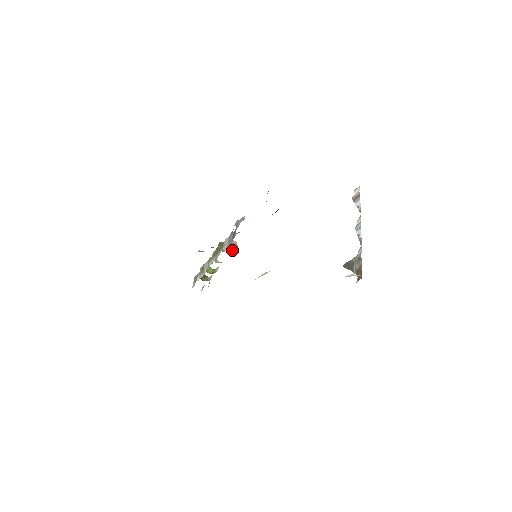
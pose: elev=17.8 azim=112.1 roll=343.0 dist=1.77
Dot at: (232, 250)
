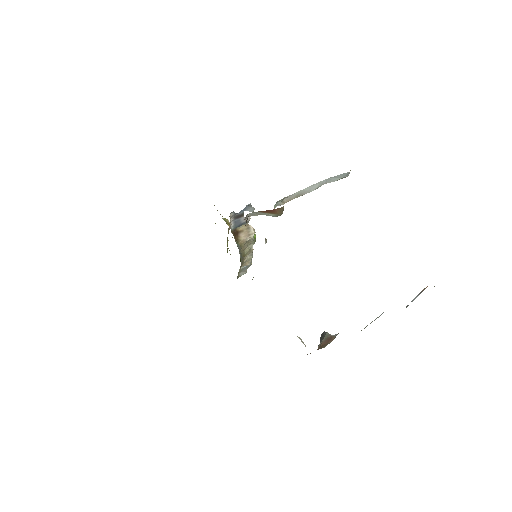
Dot at: (242, 235)
